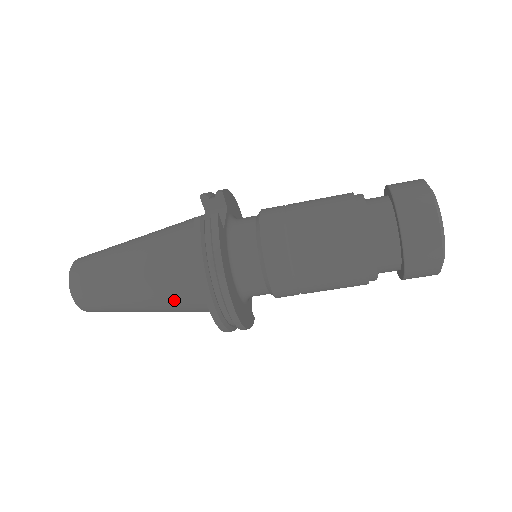
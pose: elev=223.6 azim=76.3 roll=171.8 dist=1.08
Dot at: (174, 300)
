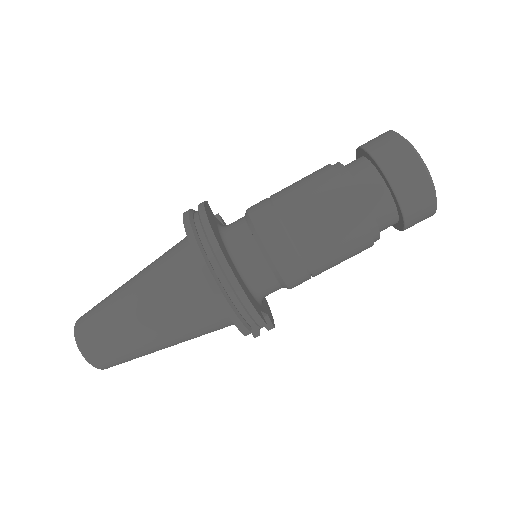
Dot at: (169, 288)
